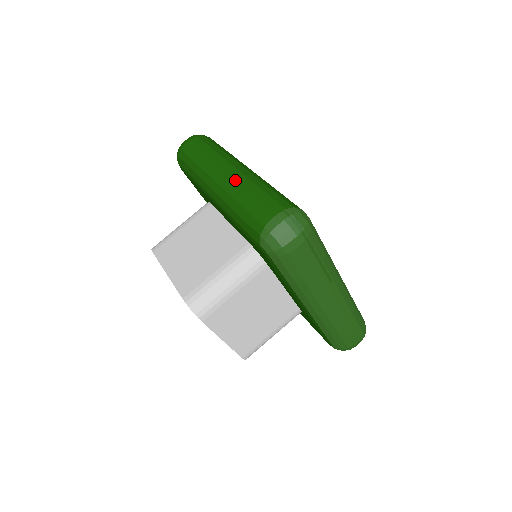
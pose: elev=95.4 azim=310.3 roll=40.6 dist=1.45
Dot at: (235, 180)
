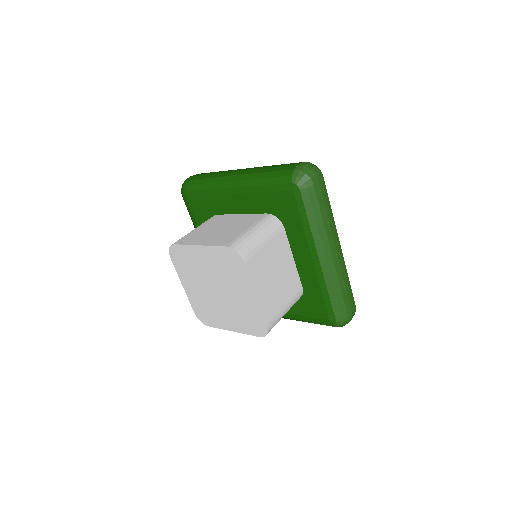
Dot at: (252, 168)
